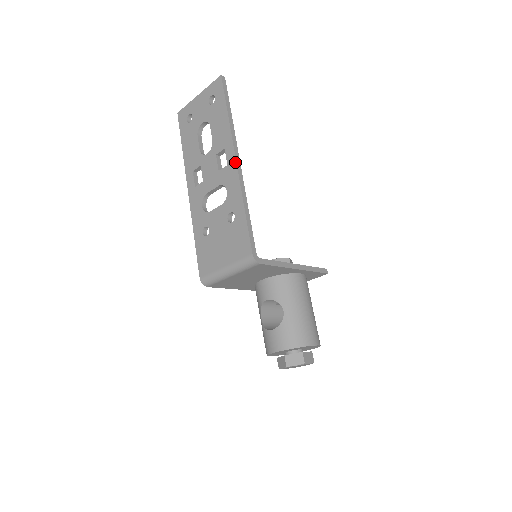
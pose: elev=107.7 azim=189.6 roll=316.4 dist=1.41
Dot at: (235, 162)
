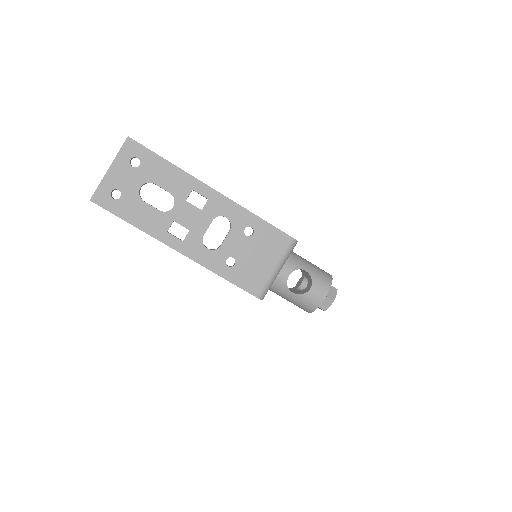
Dot at: (215, 191)
